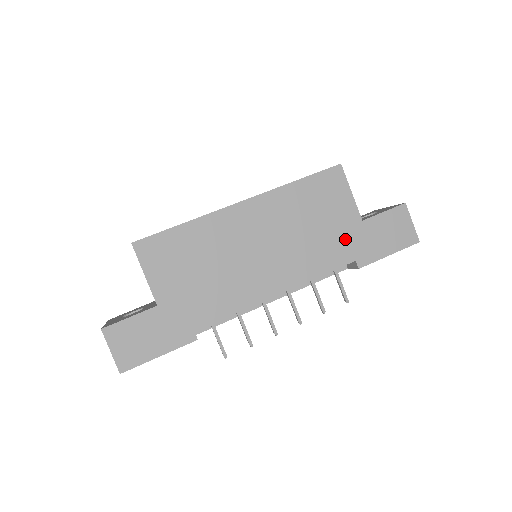
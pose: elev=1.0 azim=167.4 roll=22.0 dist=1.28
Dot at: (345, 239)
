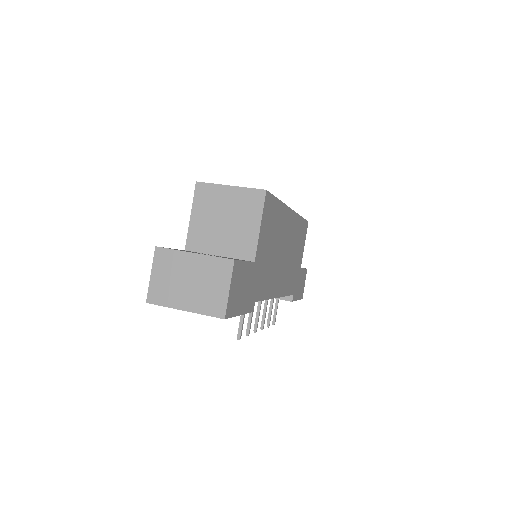
Dot at: (296, 276)
